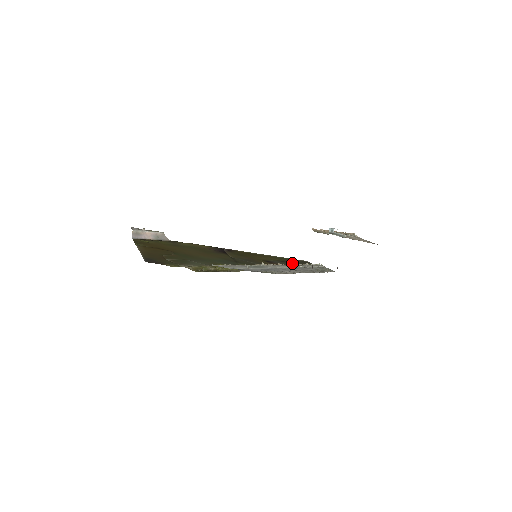
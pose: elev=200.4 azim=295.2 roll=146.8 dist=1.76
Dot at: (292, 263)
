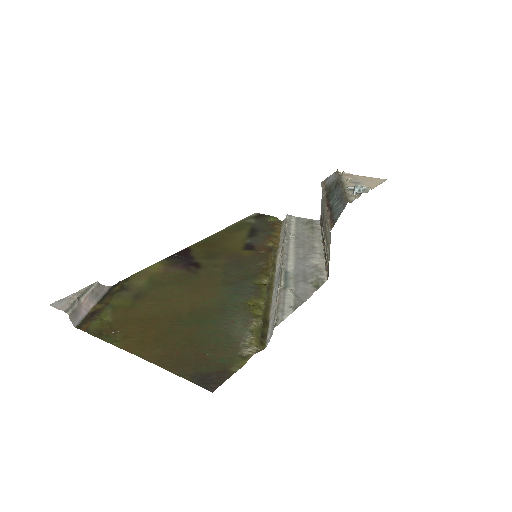
Dot at: (263, 231)
